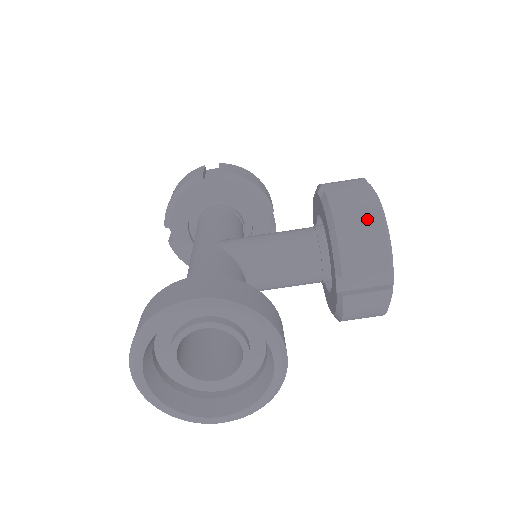
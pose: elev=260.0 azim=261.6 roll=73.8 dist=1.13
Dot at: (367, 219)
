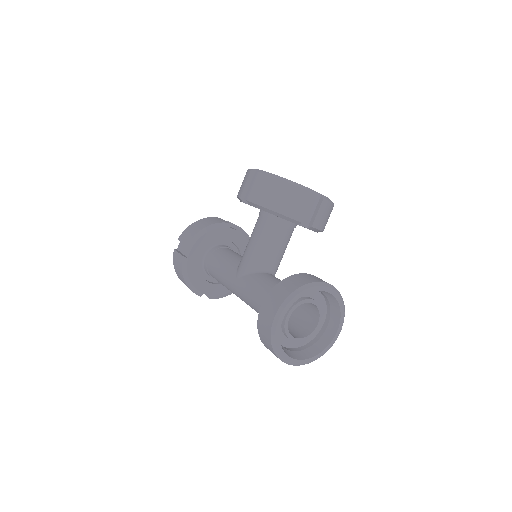
Dot at: (278, 190)
